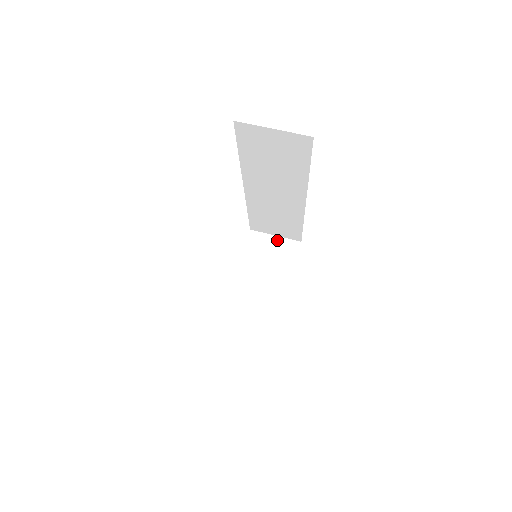
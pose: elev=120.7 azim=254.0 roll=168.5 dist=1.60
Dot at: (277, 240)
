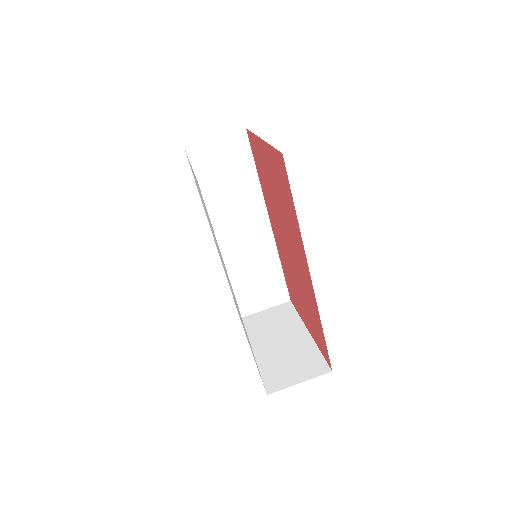
Dot at: (269, 311)
